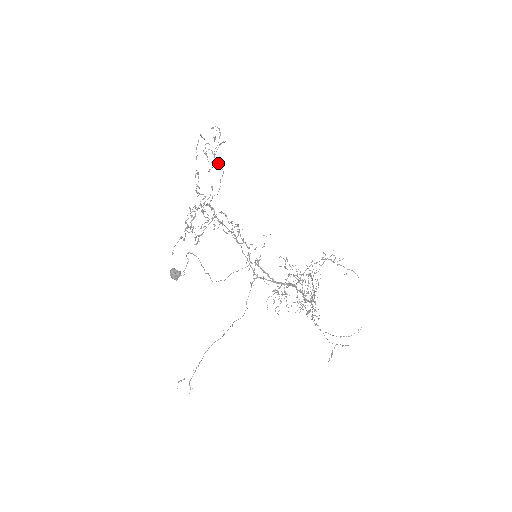
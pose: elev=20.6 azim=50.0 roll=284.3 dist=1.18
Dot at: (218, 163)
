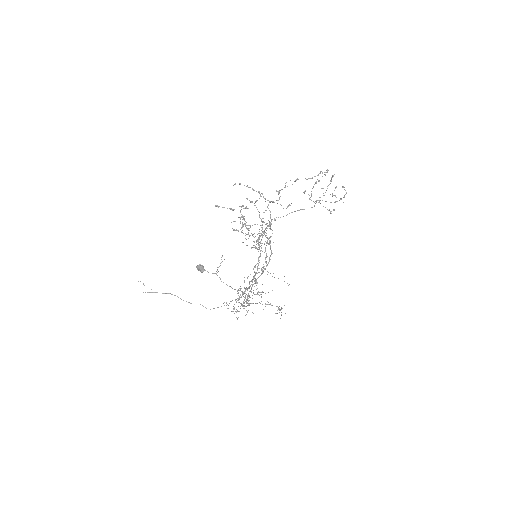
Dot at: (314, 202)
